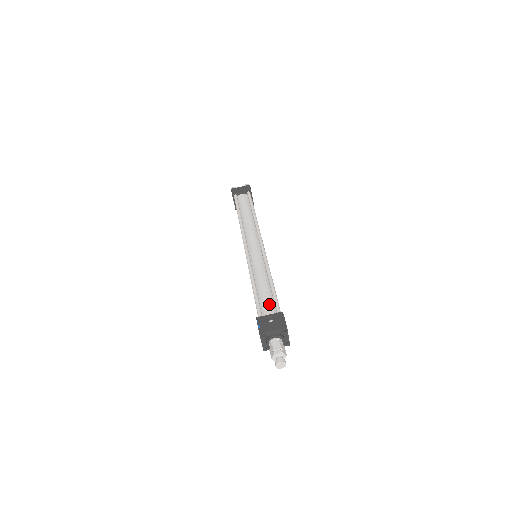
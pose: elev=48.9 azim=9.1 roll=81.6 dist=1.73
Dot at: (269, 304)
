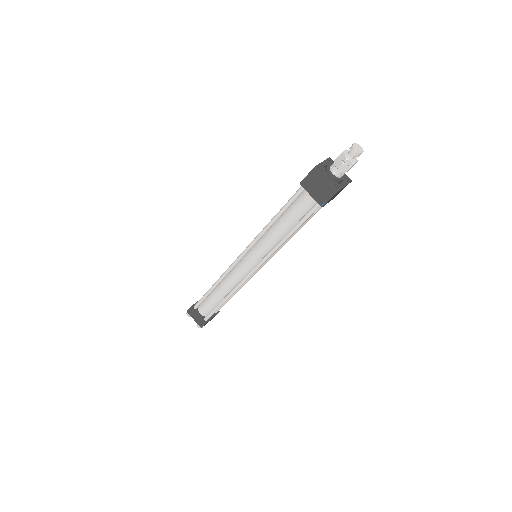
Dot at: occluded
